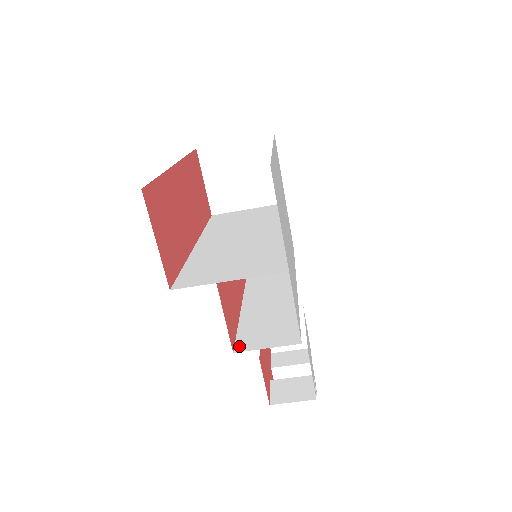
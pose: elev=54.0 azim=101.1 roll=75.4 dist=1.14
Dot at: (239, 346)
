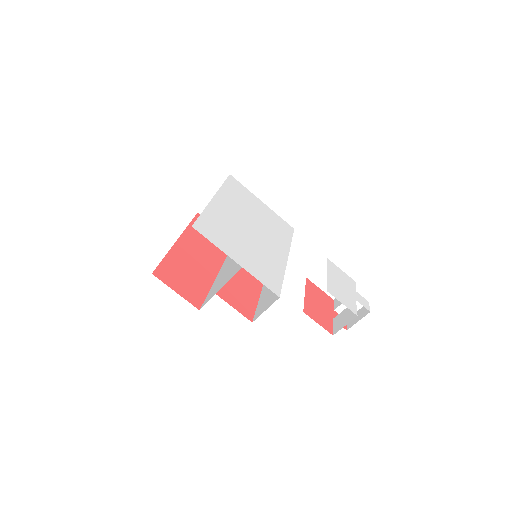
Dot at: (255, 317)
